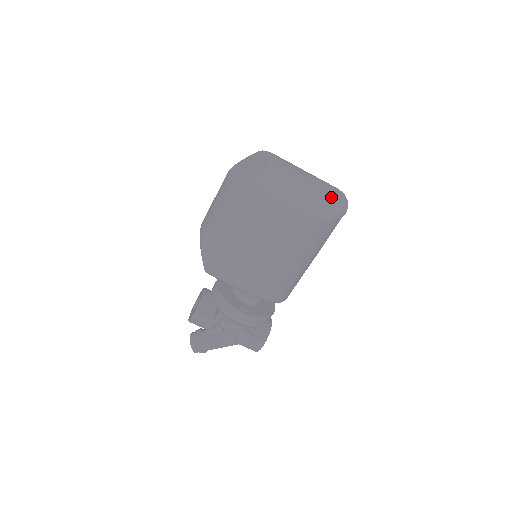
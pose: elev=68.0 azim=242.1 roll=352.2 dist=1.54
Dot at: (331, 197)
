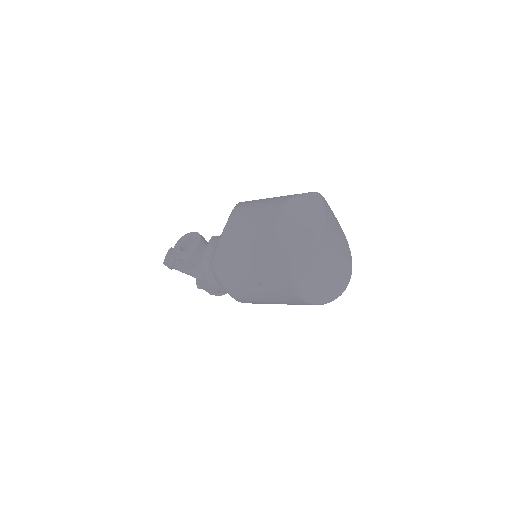
Dot at: (340, 282)
